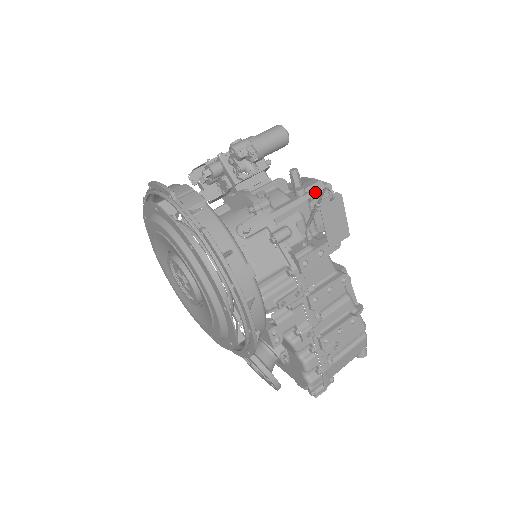
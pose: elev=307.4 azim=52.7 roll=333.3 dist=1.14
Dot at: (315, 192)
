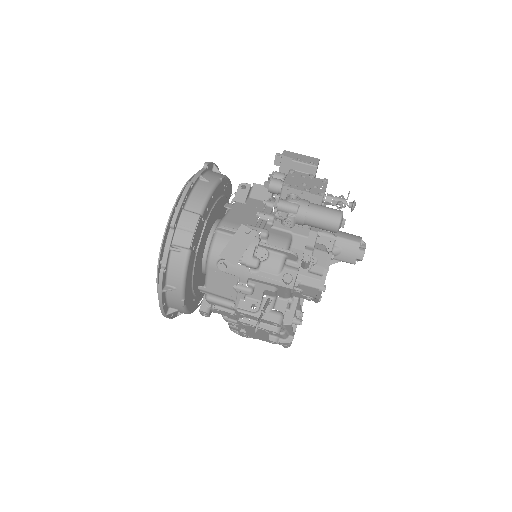
Dot at: (305, 284)
